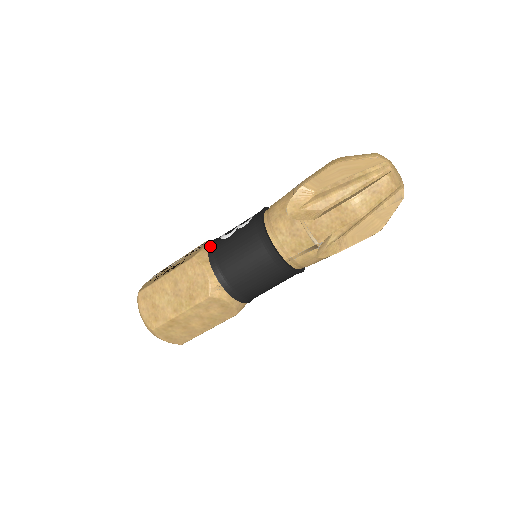
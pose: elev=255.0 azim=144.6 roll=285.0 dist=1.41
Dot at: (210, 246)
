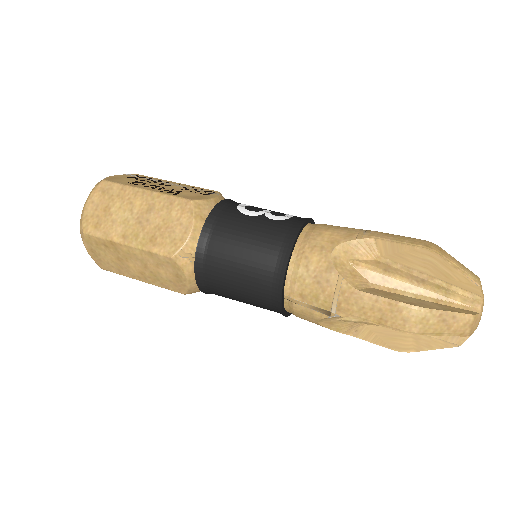
Dot at: (220, 205)
